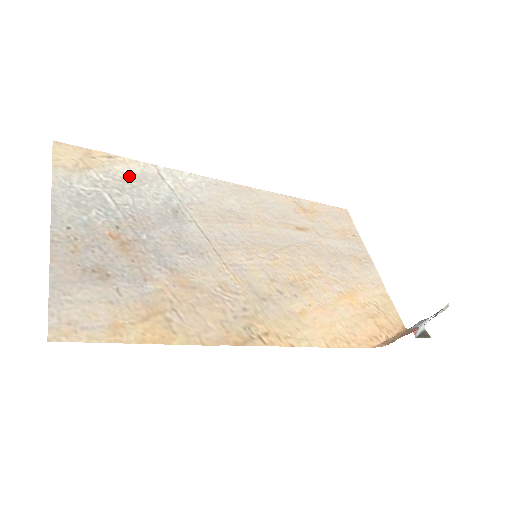
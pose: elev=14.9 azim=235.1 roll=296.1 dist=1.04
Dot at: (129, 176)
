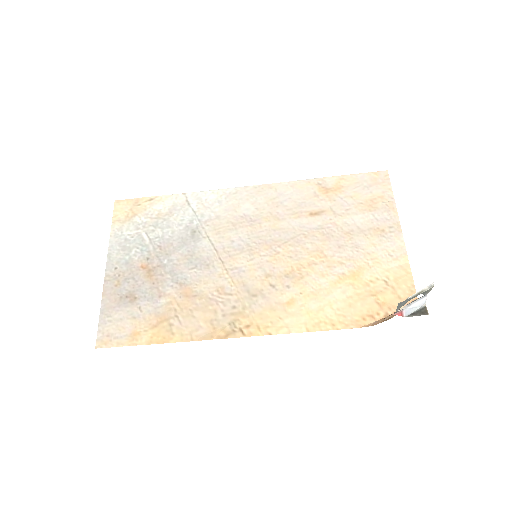
Dot at: (163, 211)
